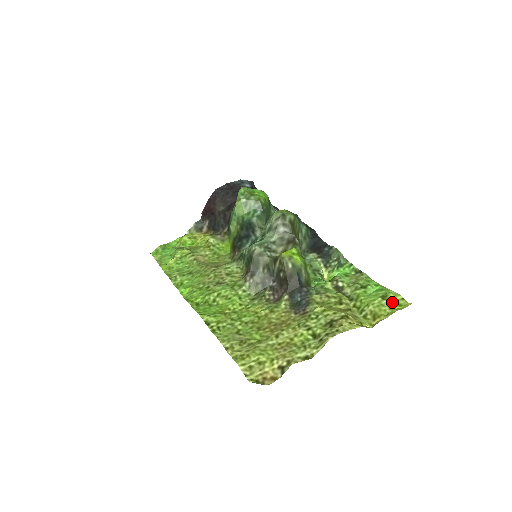
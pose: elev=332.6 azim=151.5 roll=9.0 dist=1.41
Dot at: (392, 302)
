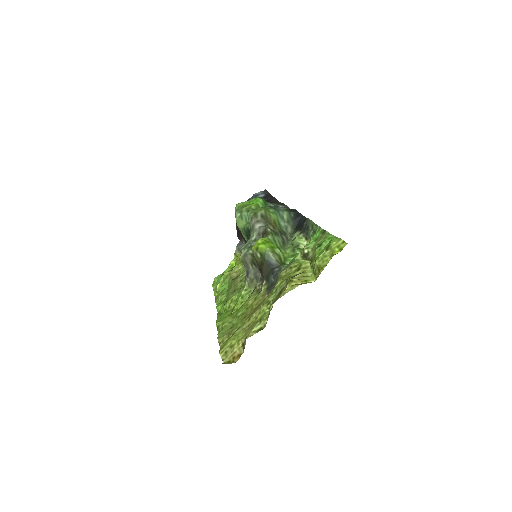
Dot at: (333, 250)
